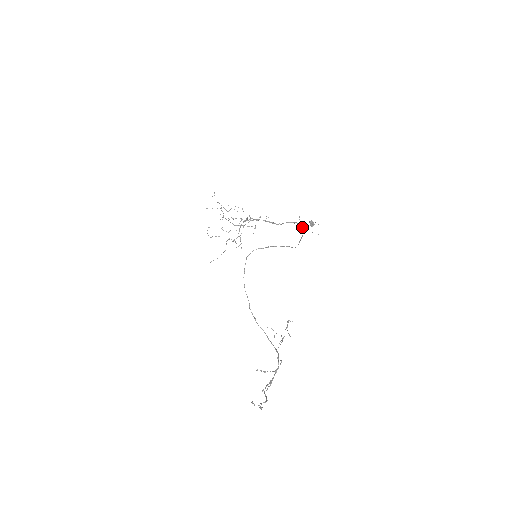
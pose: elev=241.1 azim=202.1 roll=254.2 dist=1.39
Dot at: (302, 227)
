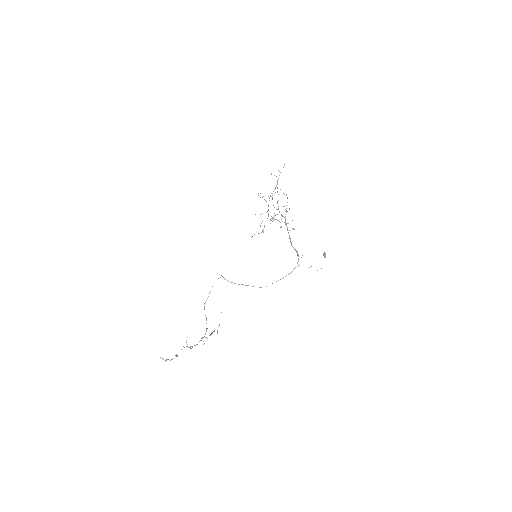
Dot at: occluded
